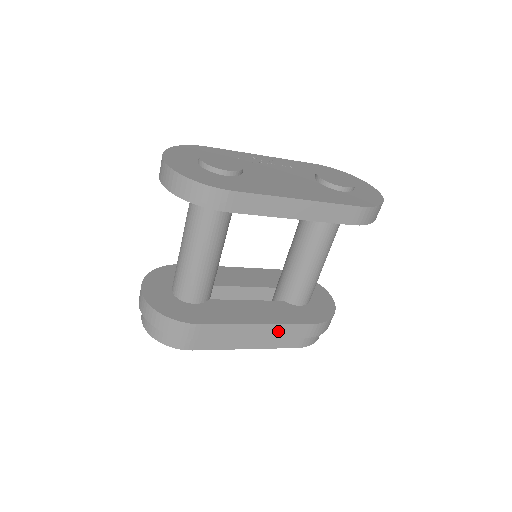
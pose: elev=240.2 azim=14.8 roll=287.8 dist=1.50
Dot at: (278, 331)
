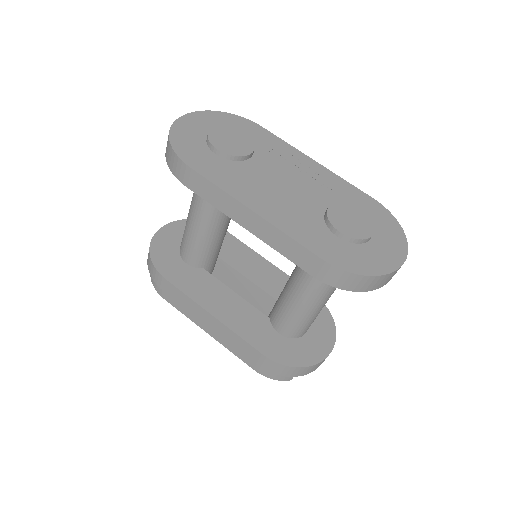
Dot at: (231, 336)
